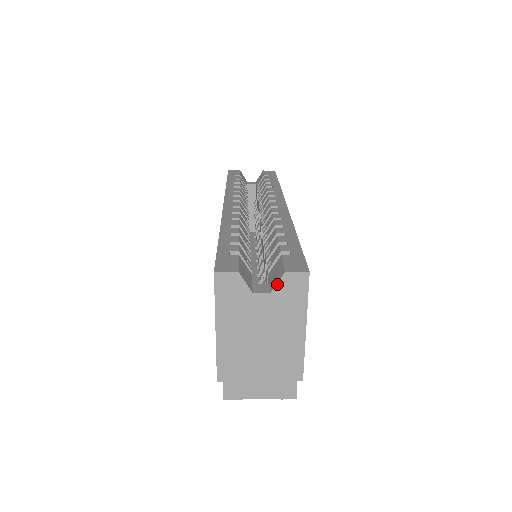
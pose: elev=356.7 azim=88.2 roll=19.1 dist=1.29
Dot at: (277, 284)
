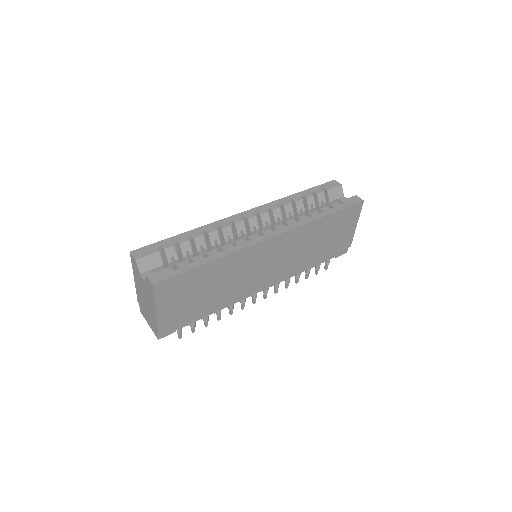
Dot at: (145, 278)
